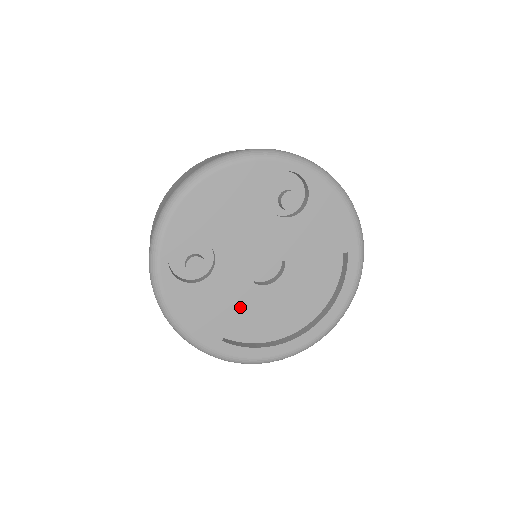
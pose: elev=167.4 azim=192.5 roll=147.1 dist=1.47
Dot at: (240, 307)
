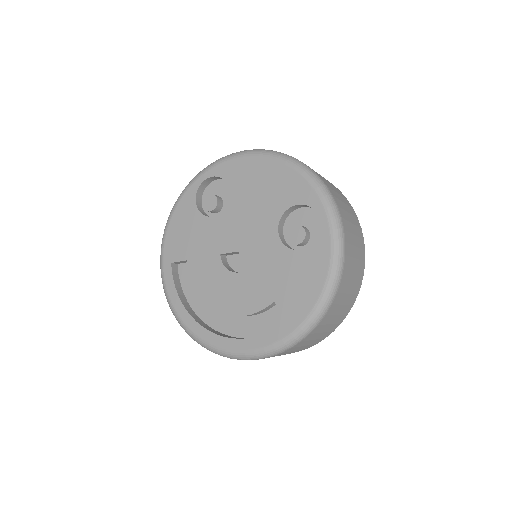
Dot at: (199, 258)
